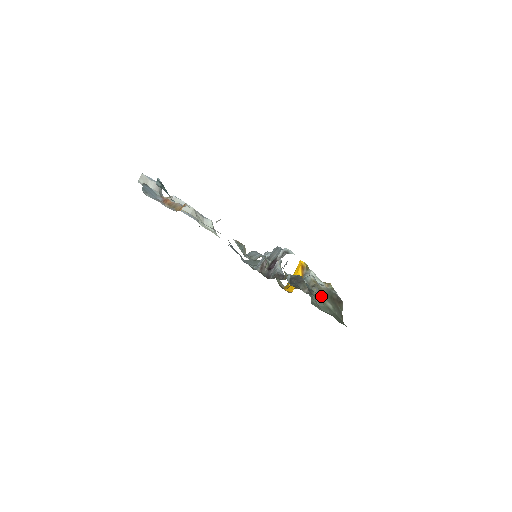
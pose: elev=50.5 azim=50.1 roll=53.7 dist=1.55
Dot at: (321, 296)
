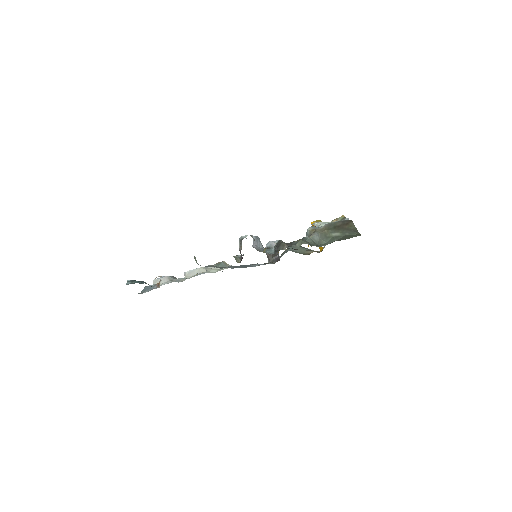
Dot at: (299, 240)
